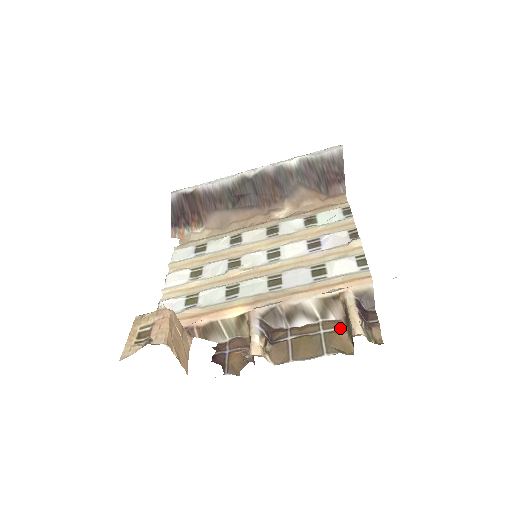
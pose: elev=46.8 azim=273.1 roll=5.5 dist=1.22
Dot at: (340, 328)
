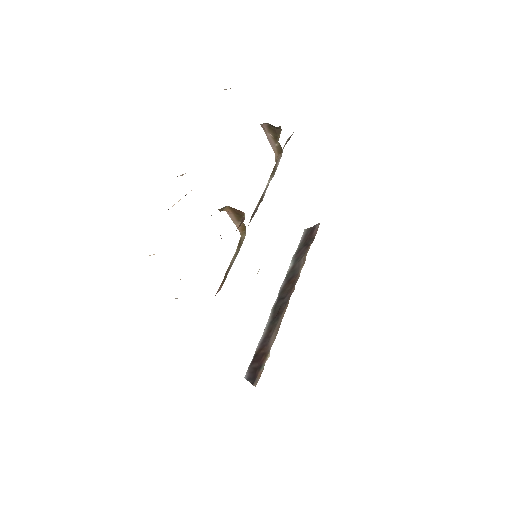
Dot at: occluded
